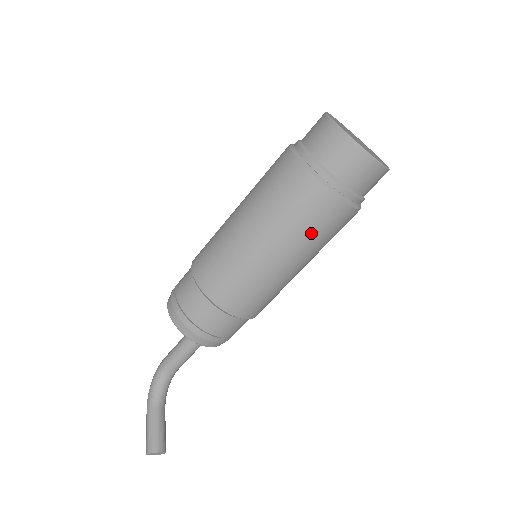
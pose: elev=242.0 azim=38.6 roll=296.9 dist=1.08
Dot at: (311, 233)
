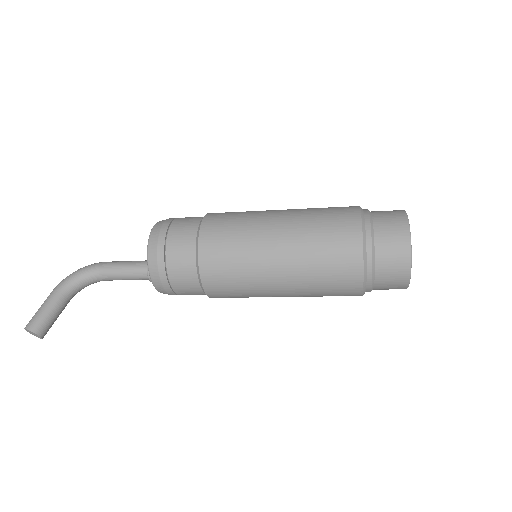
Dot at: (320, 285)
